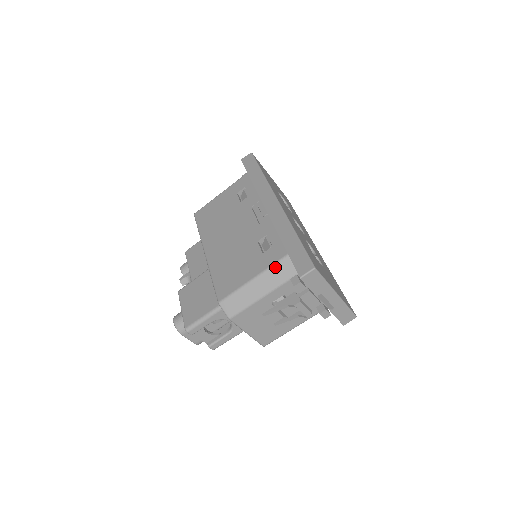
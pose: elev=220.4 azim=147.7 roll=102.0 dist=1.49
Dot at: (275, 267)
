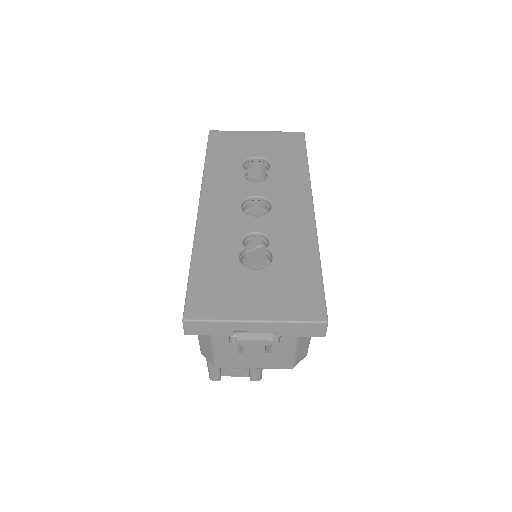
Dot at: occluded
